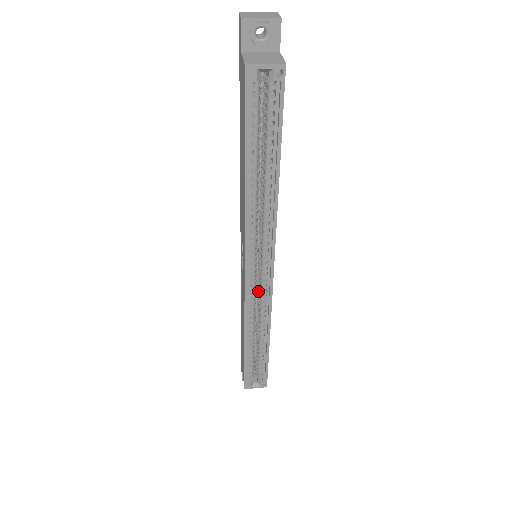
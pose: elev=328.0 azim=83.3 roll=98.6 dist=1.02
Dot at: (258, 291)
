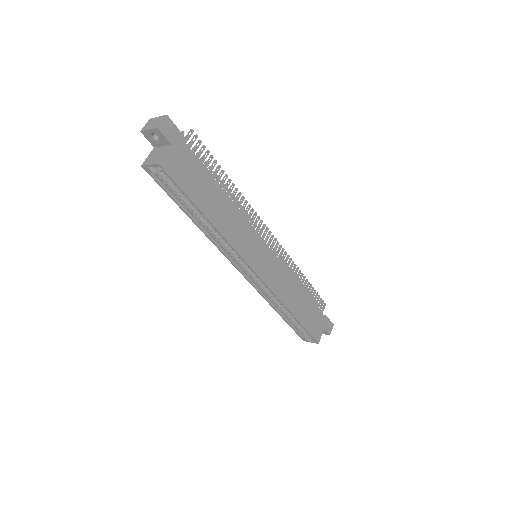
Dot at: occluded
